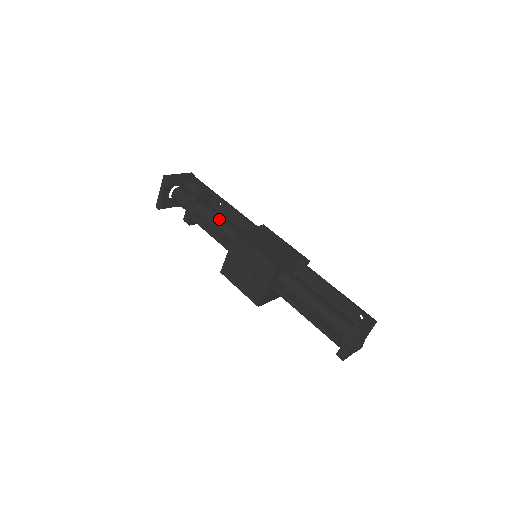
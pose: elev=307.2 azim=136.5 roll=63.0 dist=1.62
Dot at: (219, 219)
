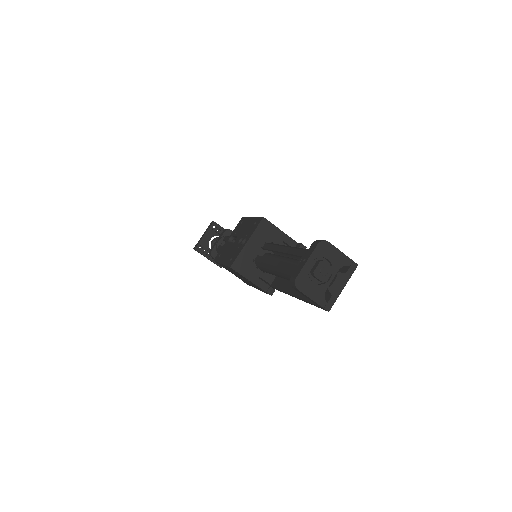
Dot at: occluded
